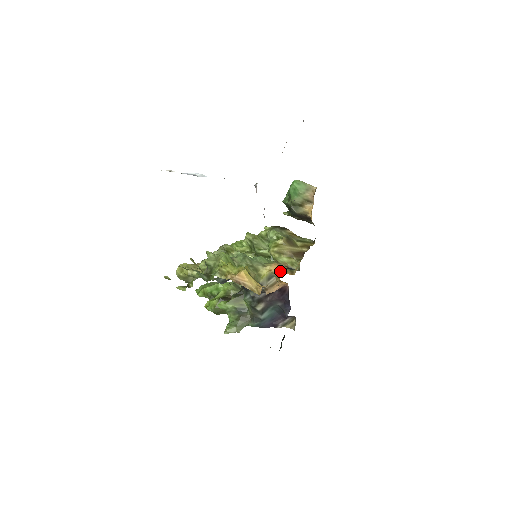
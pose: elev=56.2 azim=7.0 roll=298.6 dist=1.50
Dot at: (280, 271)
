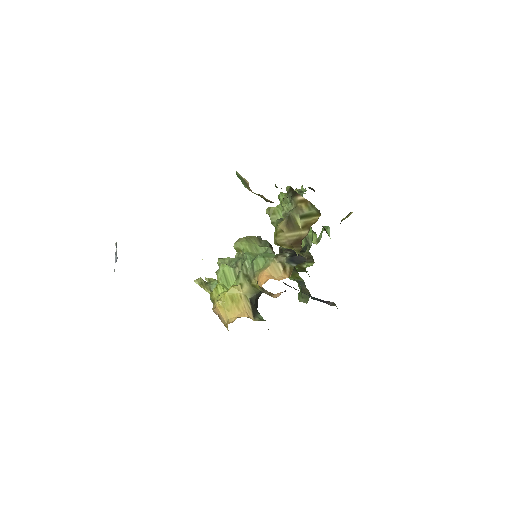
Dot at: (261, 287)
